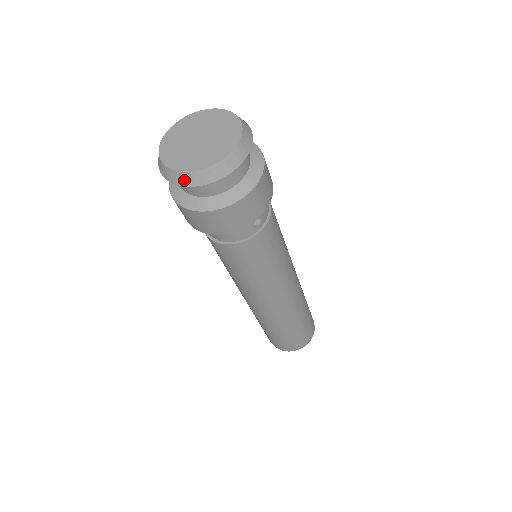
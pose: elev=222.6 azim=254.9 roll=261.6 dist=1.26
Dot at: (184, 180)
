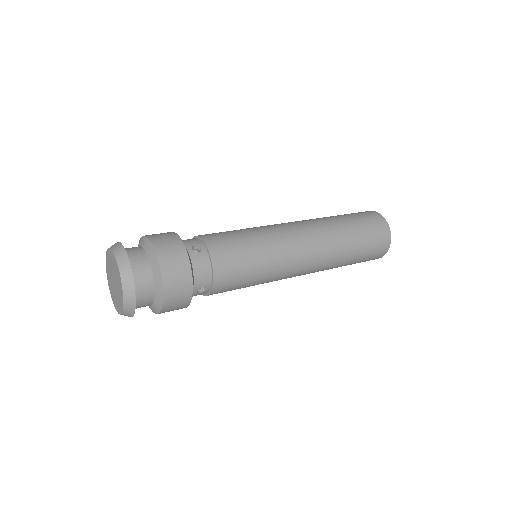
Dot at: occluded
